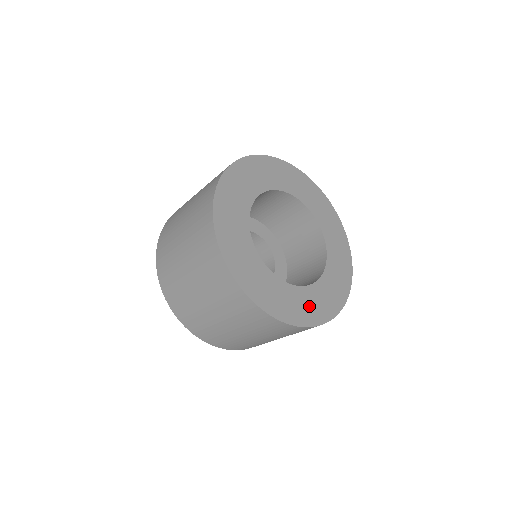
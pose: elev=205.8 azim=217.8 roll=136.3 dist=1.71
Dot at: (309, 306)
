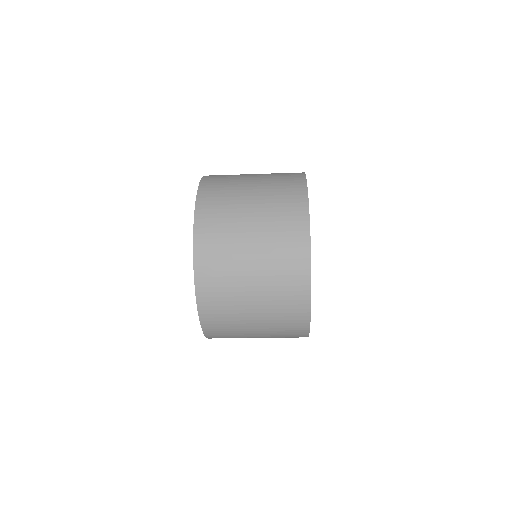
Dot at: occluded
